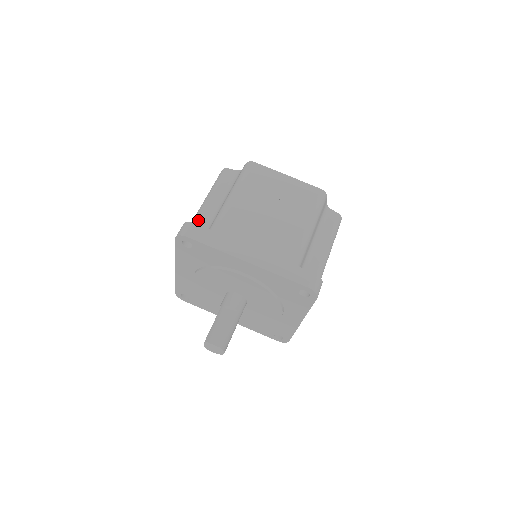
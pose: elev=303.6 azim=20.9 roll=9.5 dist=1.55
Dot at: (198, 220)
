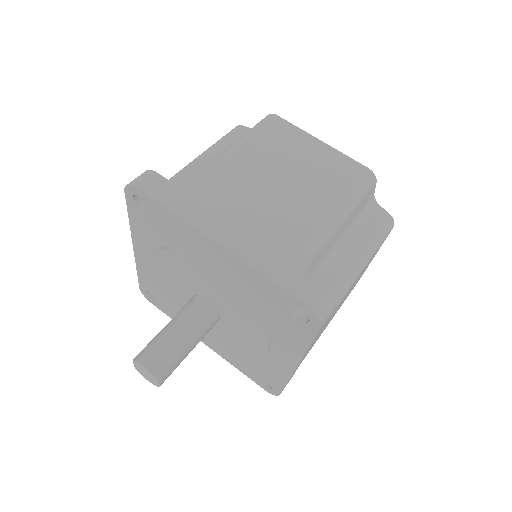
Dot at: (174, 179)
